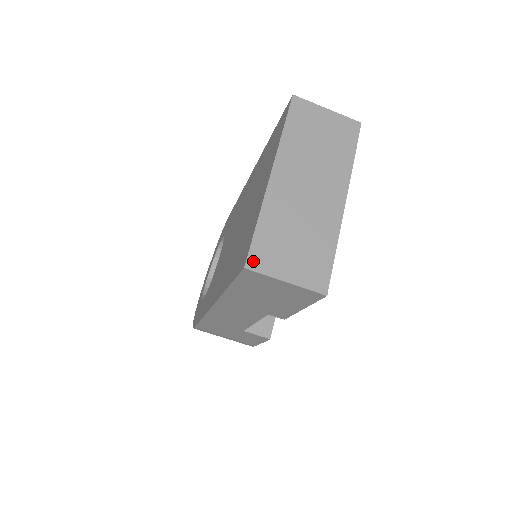
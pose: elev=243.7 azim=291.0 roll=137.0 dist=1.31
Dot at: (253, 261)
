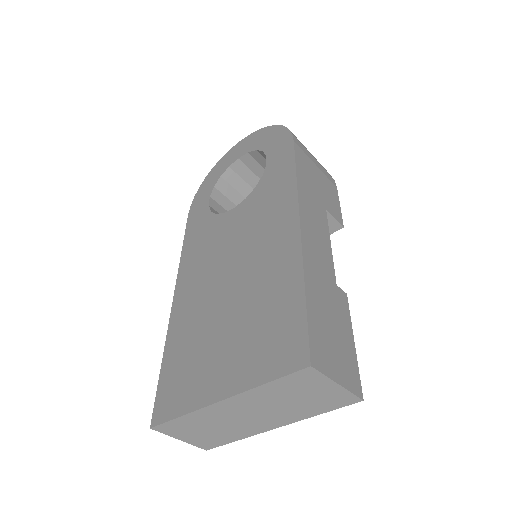
Dot at: (160, 428)
